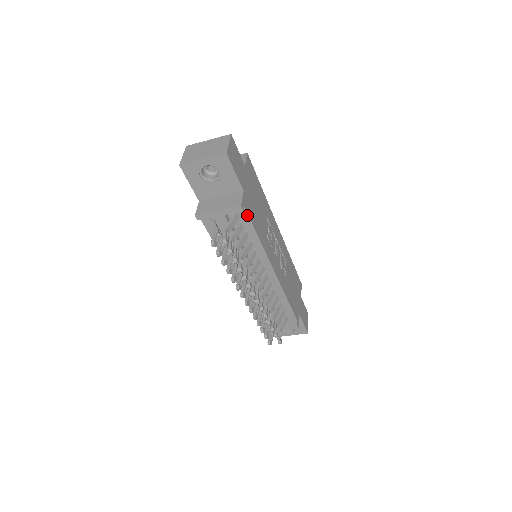
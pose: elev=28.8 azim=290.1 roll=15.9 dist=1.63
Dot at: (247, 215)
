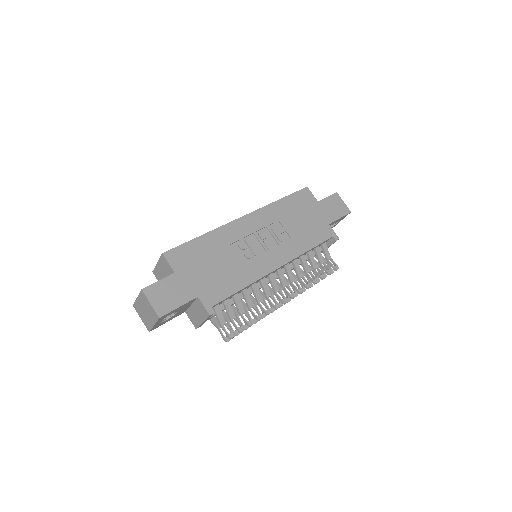
Dot at: (220, 302)
